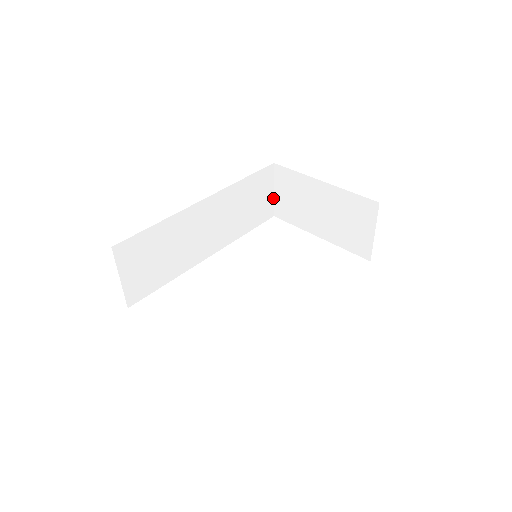
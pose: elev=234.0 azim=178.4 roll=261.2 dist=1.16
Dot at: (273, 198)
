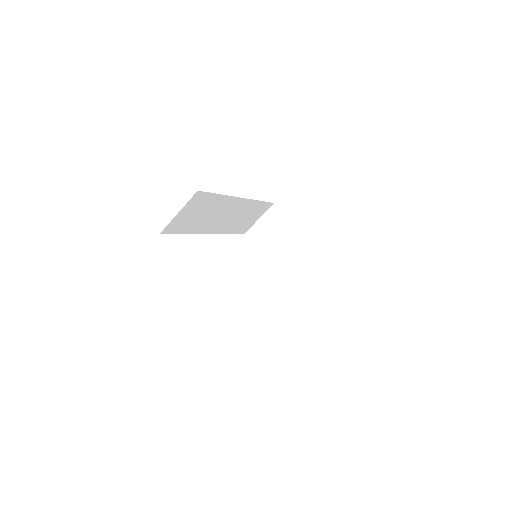
Dot at: (254, 223)
